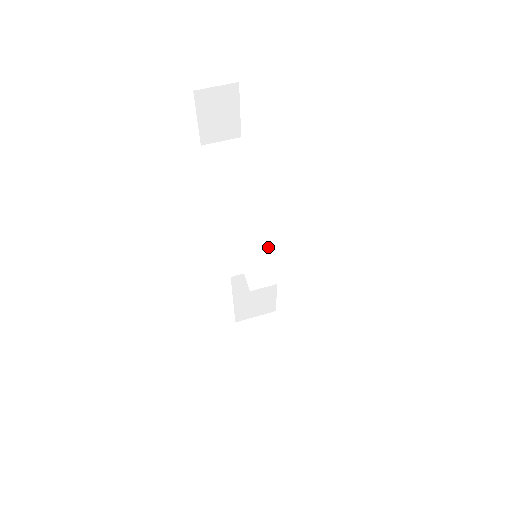
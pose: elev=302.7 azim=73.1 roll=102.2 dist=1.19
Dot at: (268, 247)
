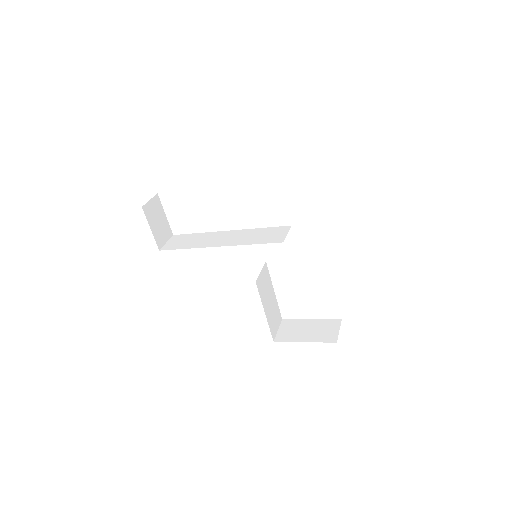
Dot at: (261, 233)
